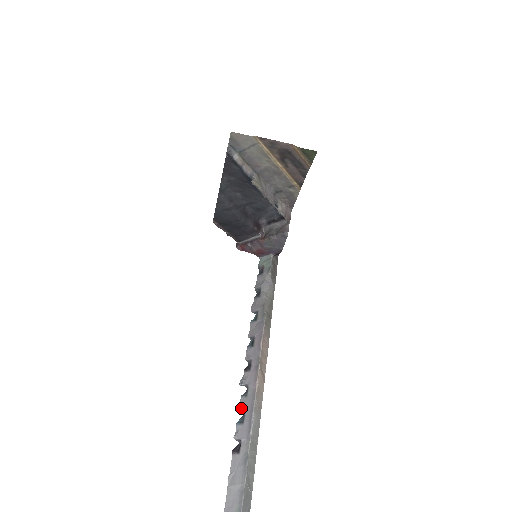
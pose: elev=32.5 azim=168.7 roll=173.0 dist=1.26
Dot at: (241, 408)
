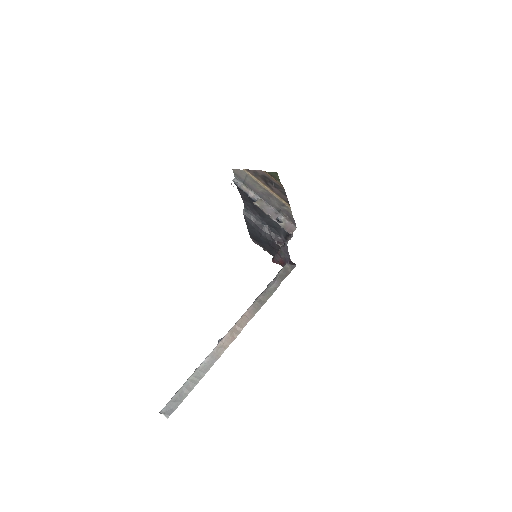
Dot at: occluded
